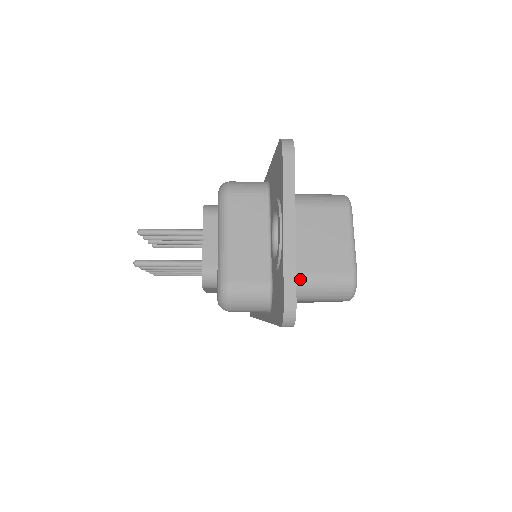
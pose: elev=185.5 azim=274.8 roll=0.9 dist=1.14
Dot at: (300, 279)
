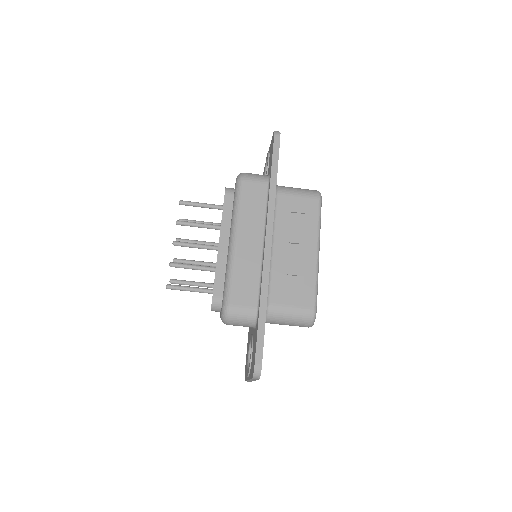
Dot at: occluded
